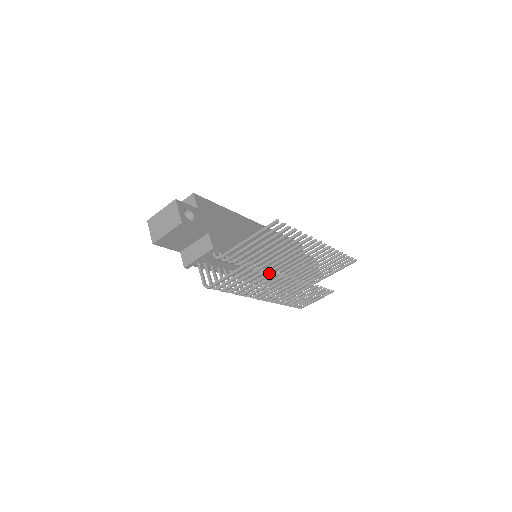
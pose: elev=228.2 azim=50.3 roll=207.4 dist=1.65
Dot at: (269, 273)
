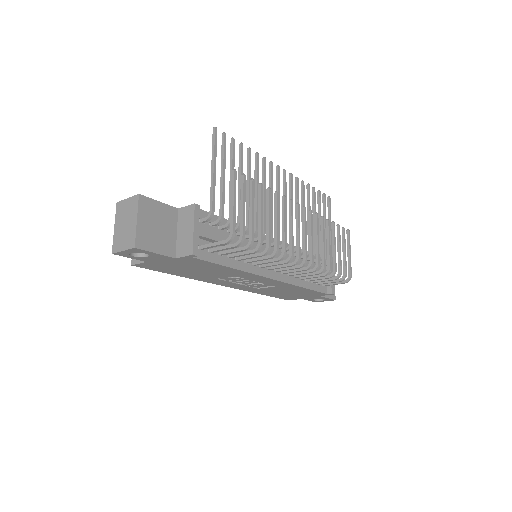
Dot at: (267, 193)
